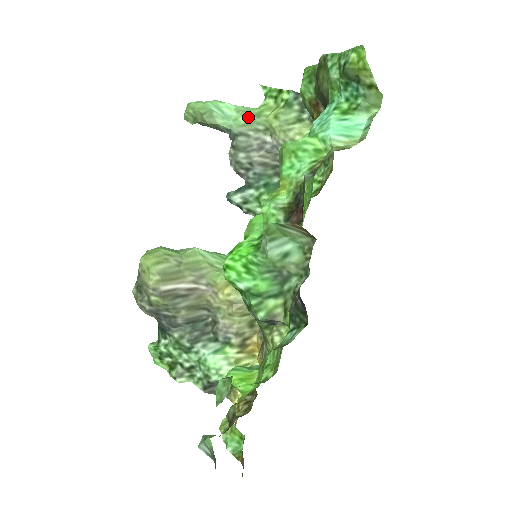
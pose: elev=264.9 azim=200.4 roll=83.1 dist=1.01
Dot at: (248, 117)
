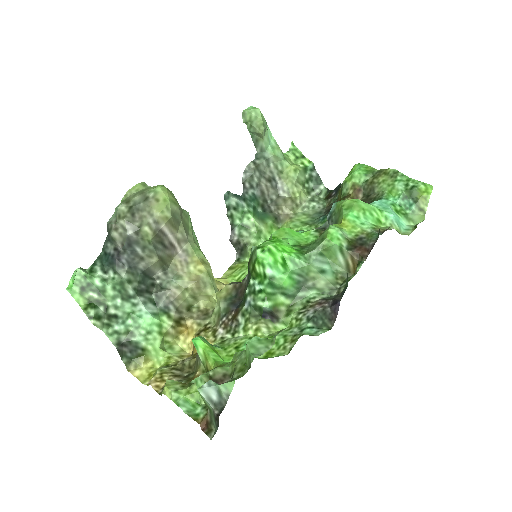
Dot at: (281, 154)
